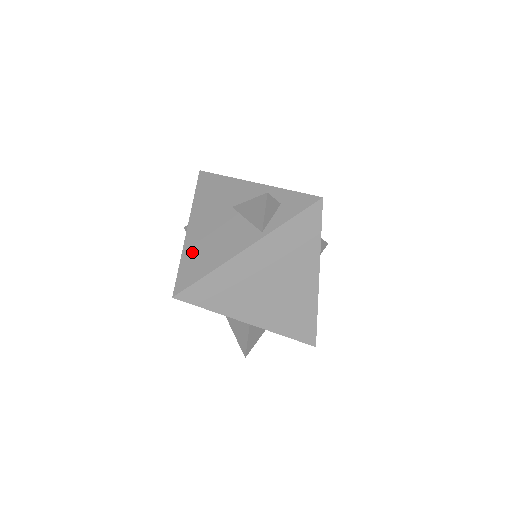
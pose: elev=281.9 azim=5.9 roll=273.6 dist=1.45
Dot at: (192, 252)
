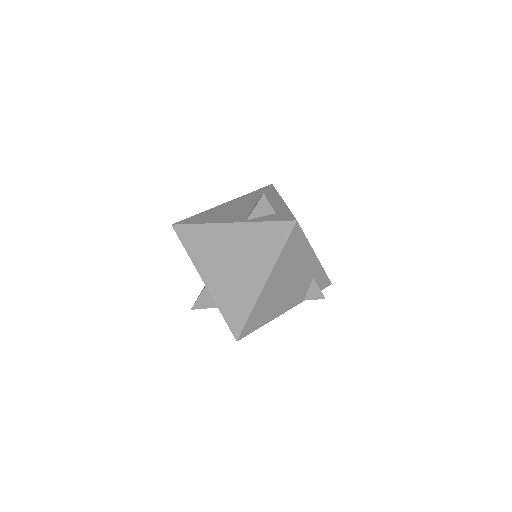
Dot at: (209, 212)
